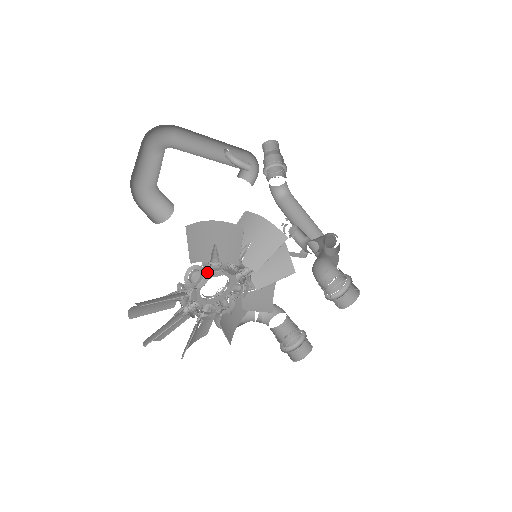
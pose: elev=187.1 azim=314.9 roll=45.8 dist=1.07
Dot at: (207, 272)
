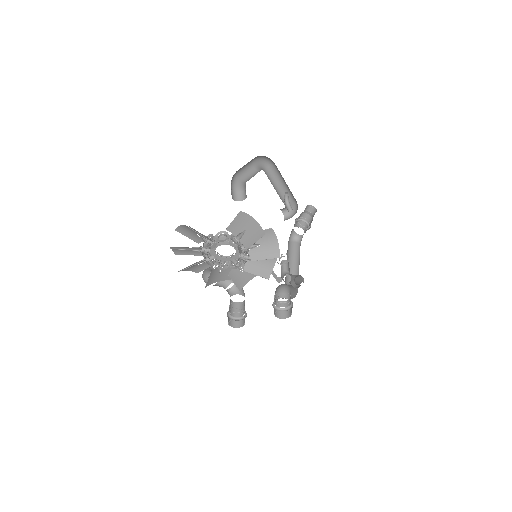
Dot at: (230, 240)
